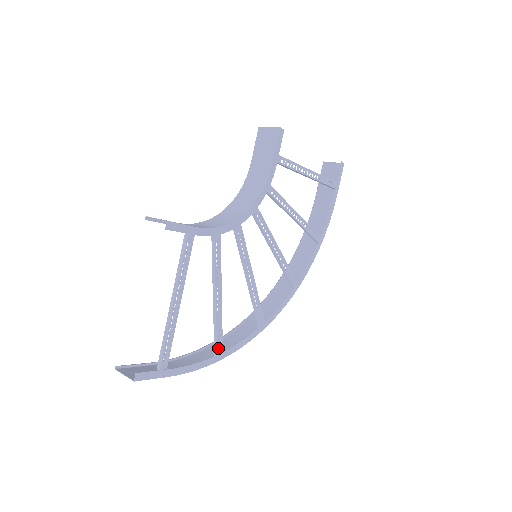
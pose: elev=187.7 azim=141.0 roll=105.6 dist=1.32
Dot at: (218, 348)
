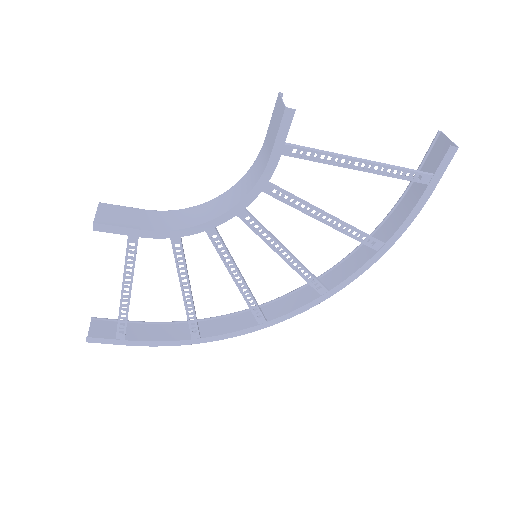
Dot at: (193, 334)
